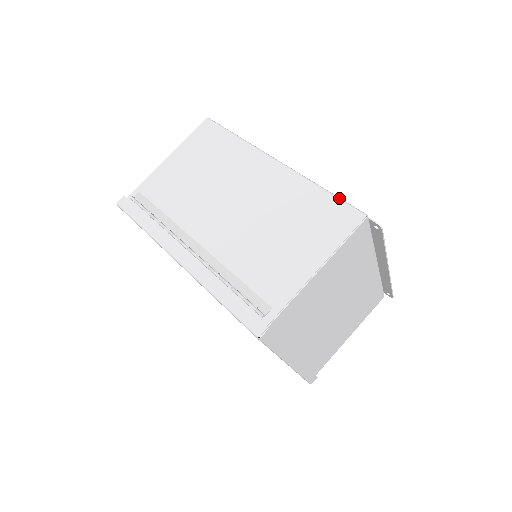
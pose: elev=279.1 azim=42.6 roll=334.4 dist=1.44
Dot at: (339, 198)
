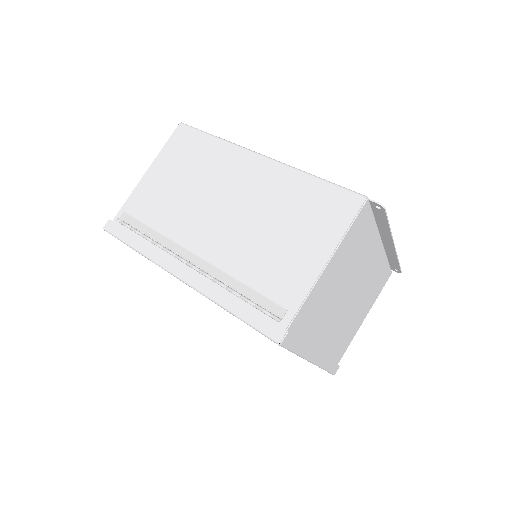
Dot at: (334, 184)
